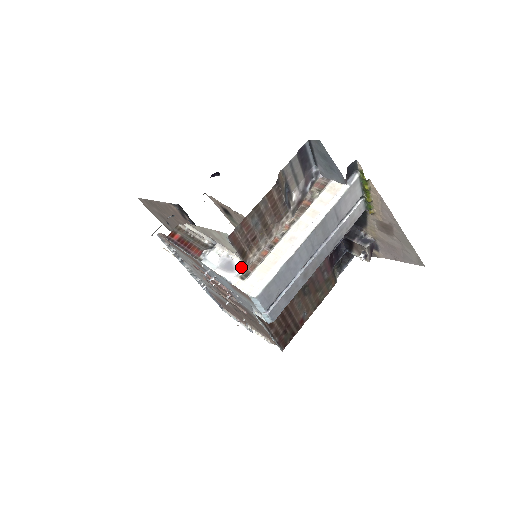
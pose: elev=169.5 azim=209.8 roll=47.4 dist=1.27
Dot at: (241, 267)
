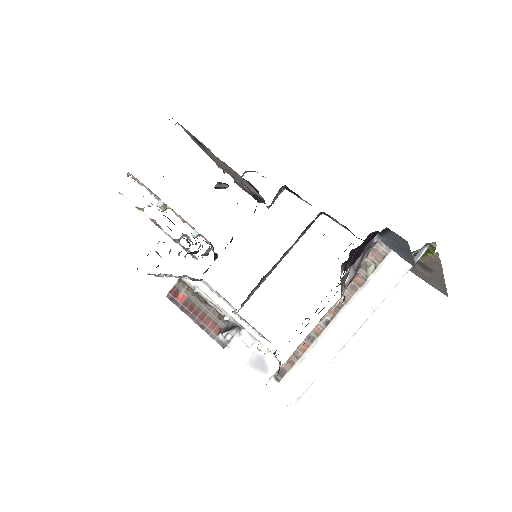
Dot at: (277, 368)
